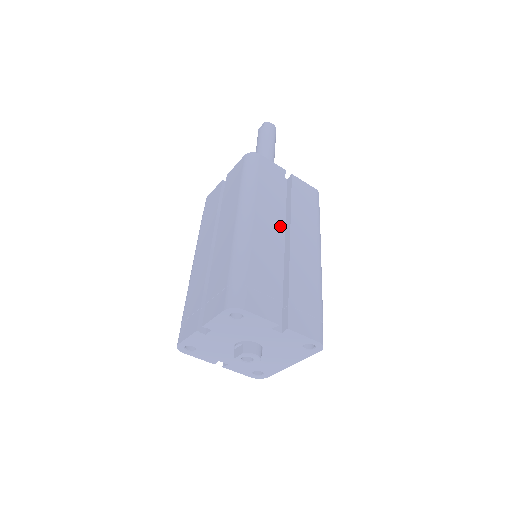
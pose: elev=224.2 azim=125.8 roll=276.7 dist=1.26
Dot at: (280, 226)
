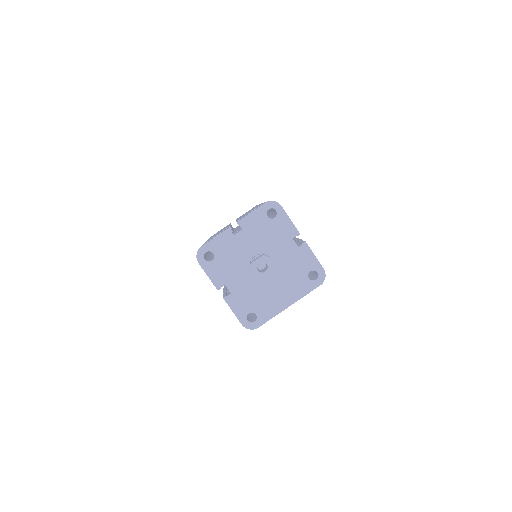
Dot at: occluded
